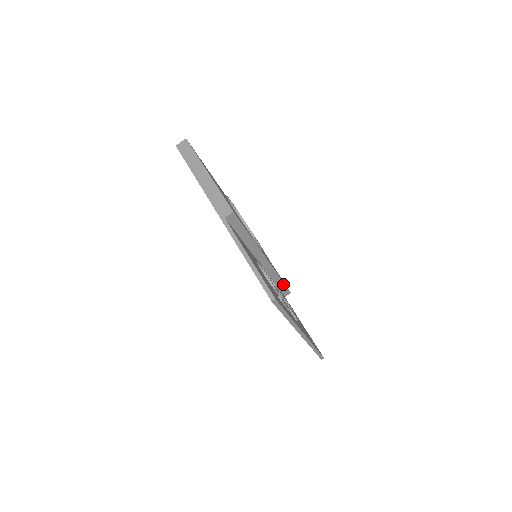
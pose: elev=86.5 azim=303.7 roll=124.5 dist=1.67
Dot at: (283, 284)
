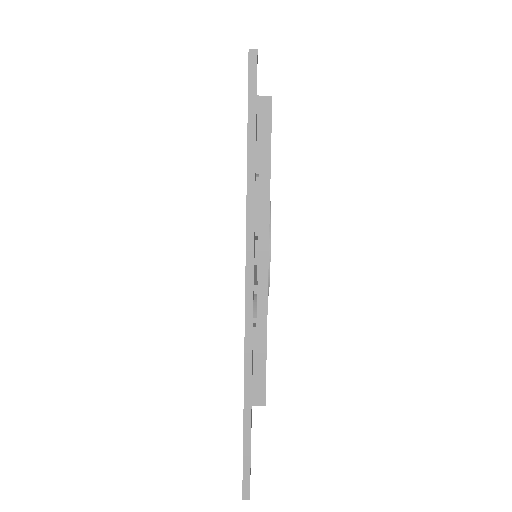
Dot at: (264, 361)
